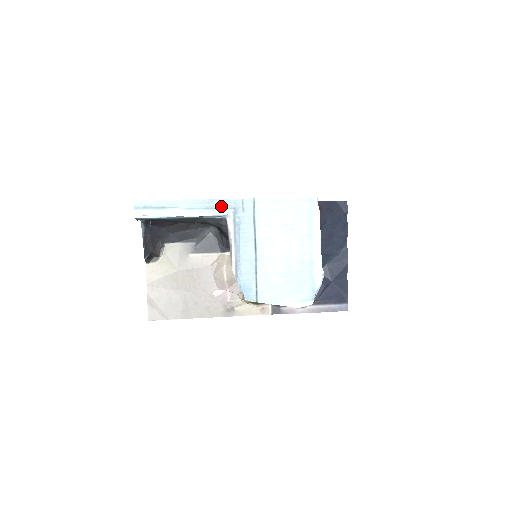
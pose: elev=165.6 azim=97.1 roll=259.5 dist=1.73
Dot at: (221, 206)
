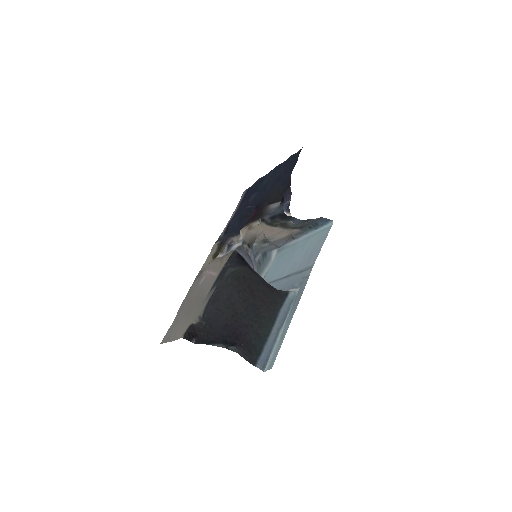
Dot at: (299, 295)
